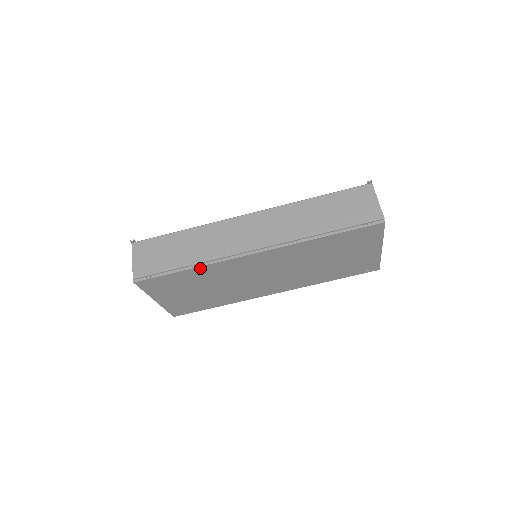
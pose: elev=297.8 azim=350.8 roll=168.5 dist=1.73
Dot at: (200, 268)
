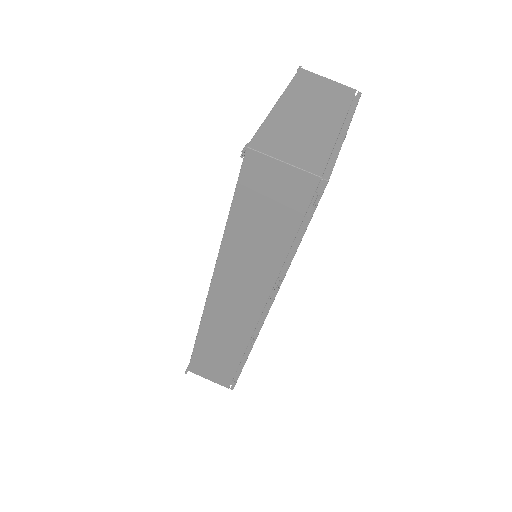
Dot at: occluded
